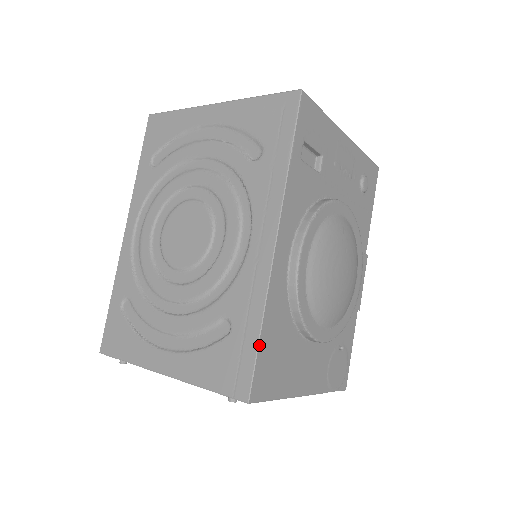
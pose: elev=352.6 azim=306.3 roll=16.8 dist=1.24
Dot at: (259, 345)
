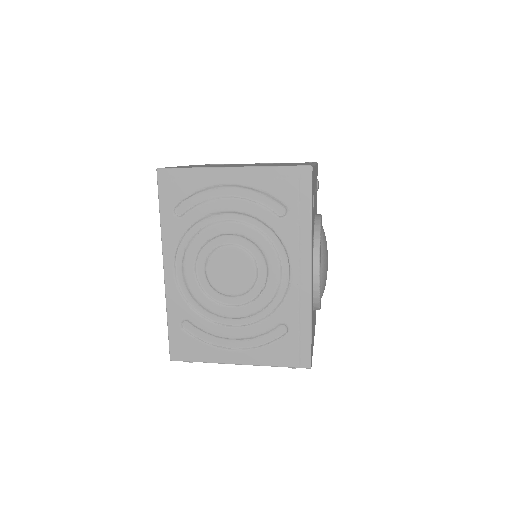
Dot at: (311, 336)
